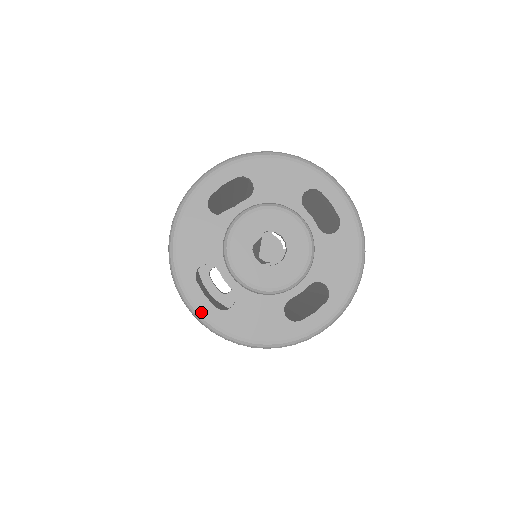
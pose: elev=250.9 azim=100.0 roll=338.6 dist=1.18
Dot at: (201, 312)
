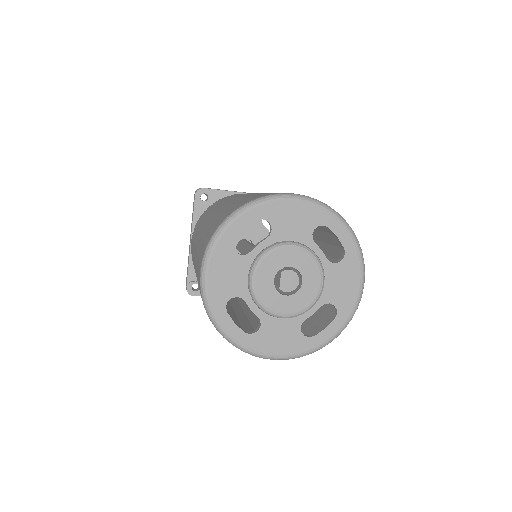
Dot at: (233, 337)
